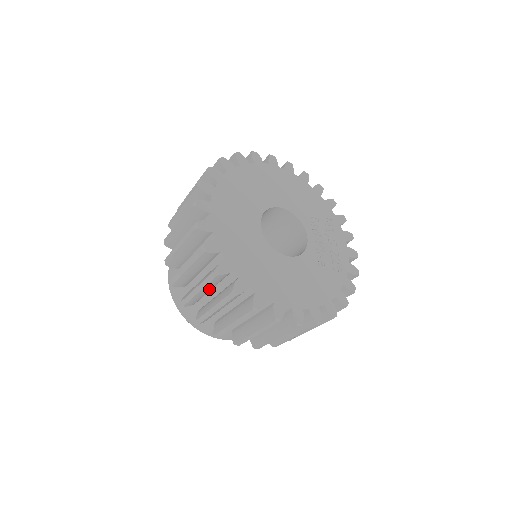
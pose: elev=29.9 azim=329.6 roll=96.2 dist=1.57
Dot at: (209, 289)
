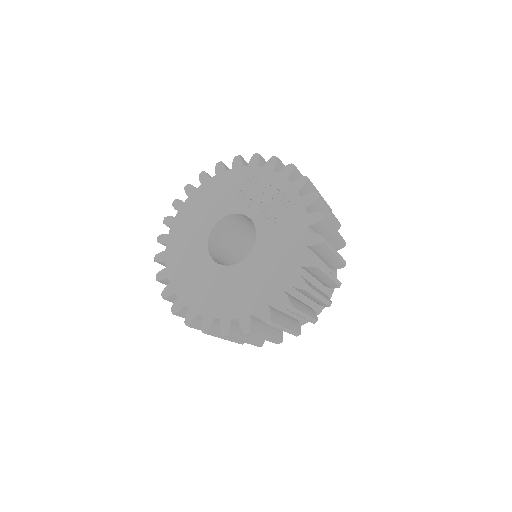
Dot at: occluded
